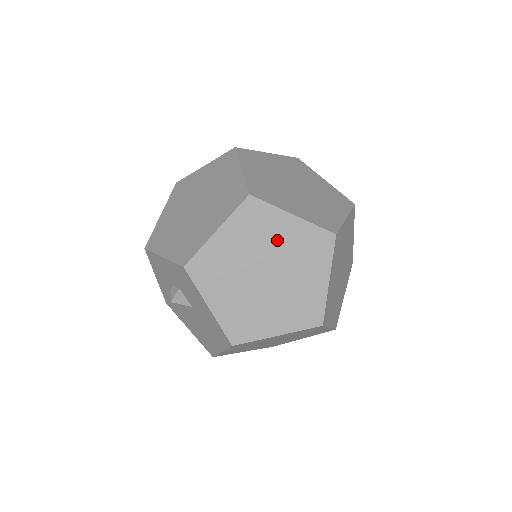
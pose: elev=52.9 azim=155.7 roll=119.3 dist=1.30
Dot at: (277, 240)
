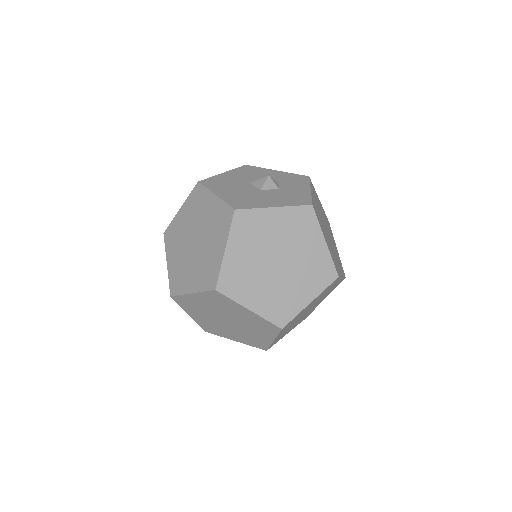
Dot at: occluded
